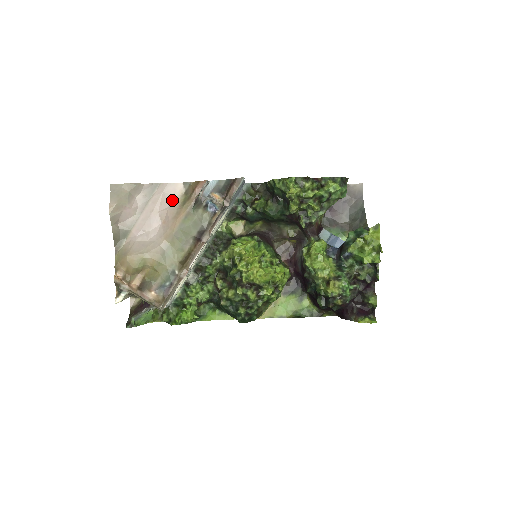
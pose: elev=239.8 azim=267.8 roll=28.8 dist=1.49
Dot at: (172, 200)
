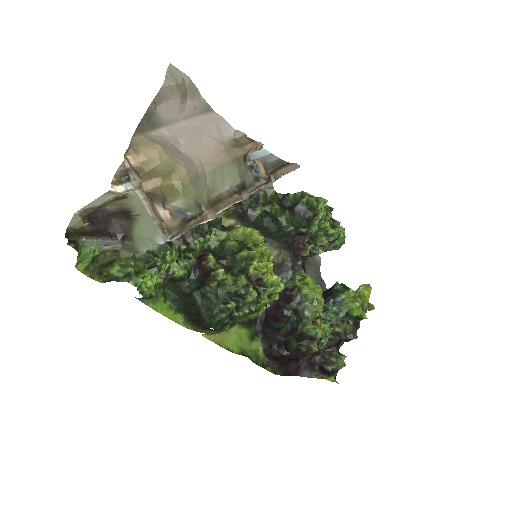
Dot at: (220, 135)
